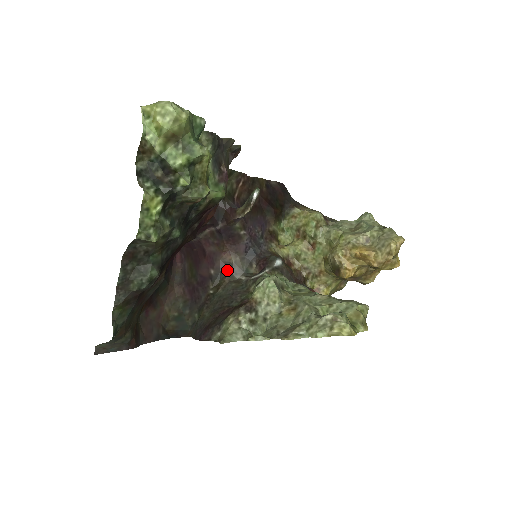
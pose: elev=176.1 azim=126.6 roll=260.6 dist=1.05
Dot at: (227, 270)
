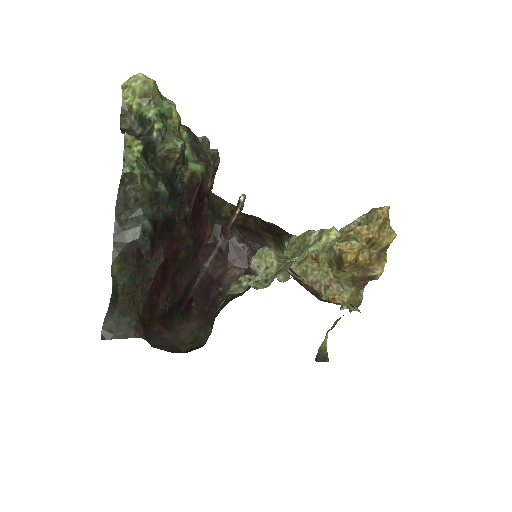
Dot at: occluded
